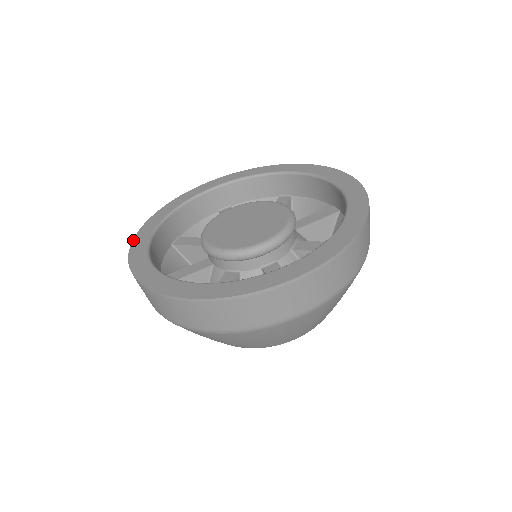
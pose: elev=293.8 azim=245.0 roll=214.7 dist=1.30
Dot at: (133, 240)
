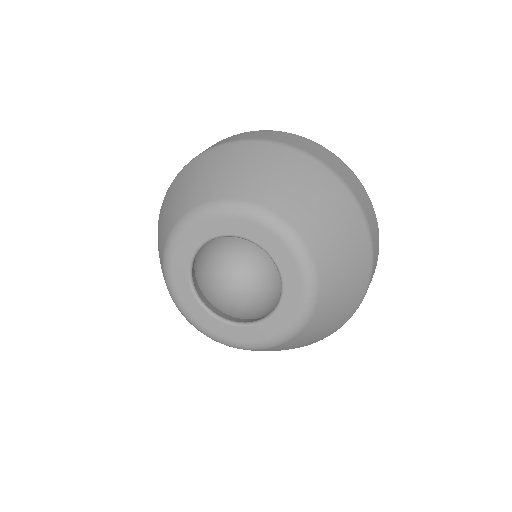
Dot at: occluded
